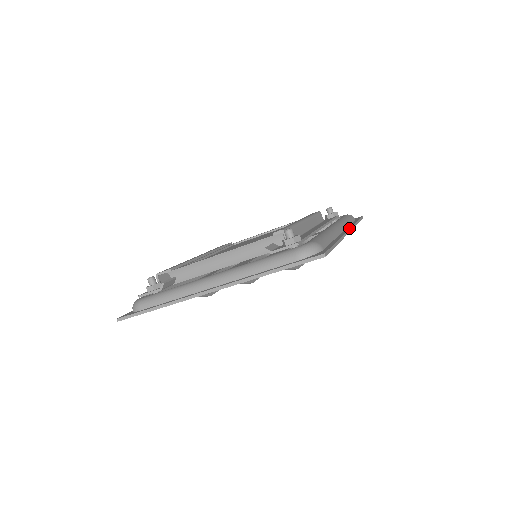
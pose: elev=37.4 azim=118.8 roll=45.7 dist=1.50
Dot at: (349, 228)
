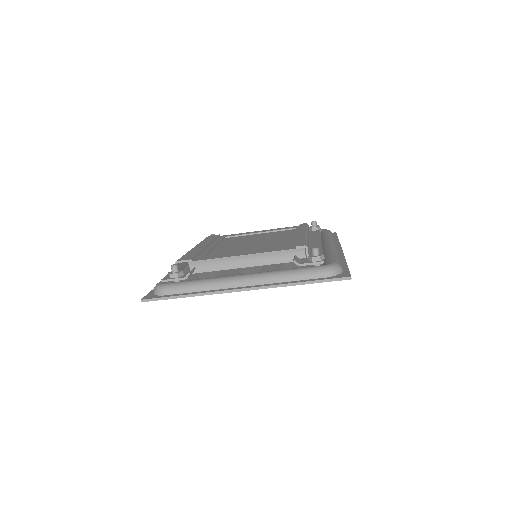
Dot at: (341, 247)
